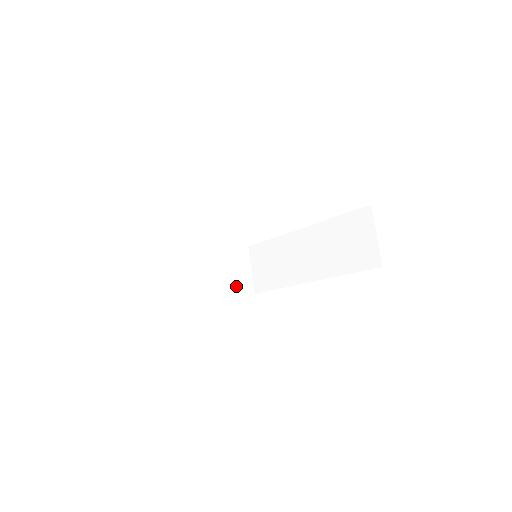
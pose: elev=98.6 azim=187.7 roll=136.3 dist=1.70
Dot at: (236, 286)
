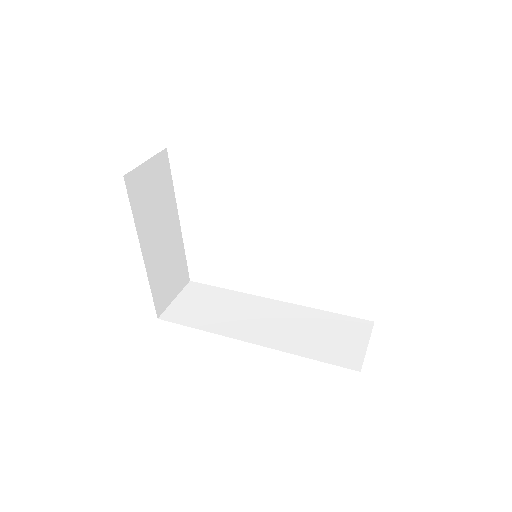
Dot at: (159, 288)
